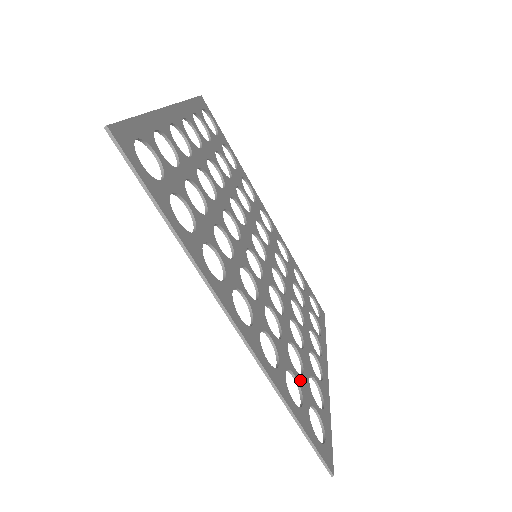
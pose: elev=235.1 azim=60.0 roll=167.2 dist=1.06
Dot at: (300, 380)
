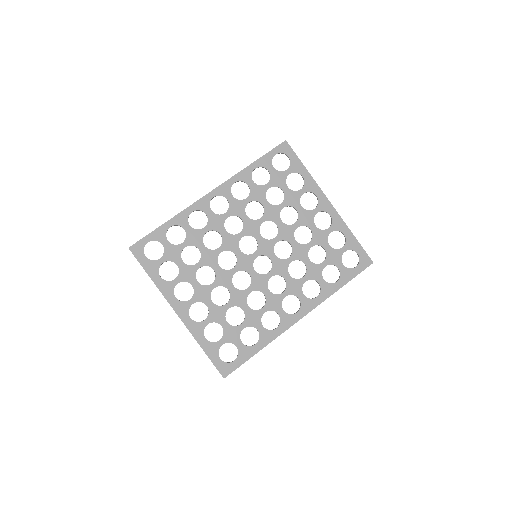
Dot at: (328, 261)
